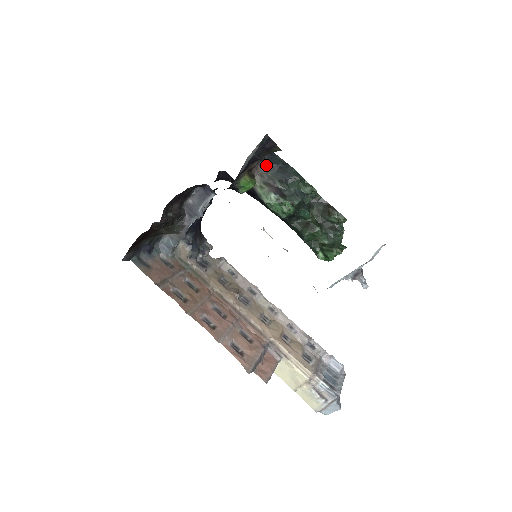
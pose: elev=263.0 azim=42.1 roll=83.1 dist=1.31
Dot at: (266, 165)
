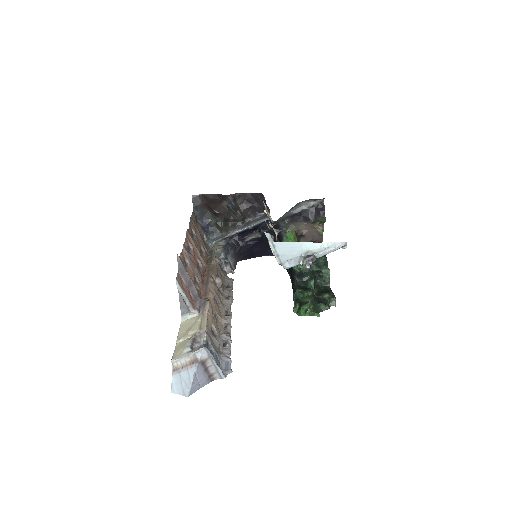
Dot at: occluded
